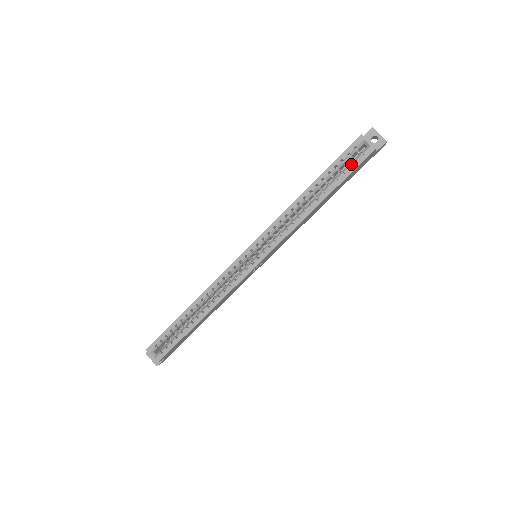
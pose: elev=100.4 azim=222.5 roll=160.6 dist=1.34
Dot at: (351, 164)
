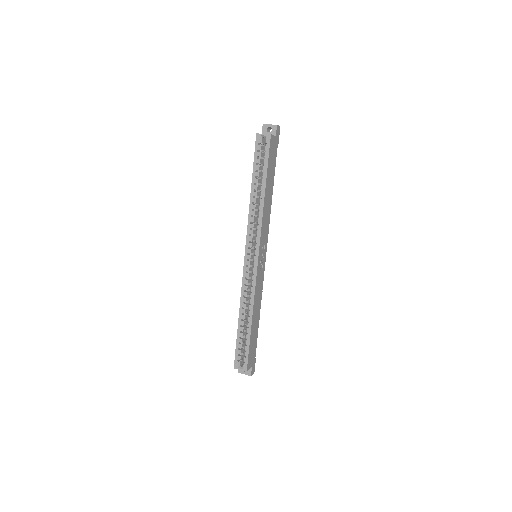
Dot at: (264, 155)
